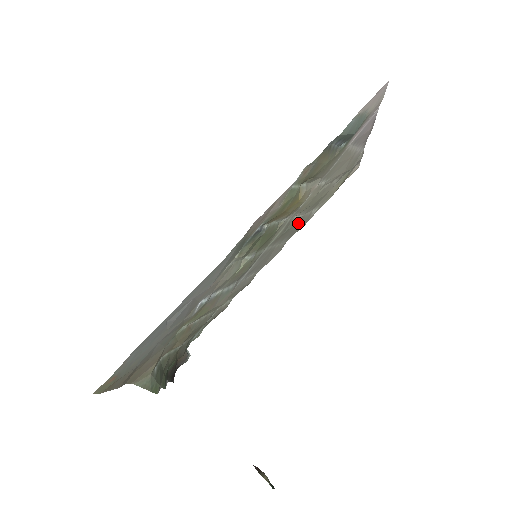
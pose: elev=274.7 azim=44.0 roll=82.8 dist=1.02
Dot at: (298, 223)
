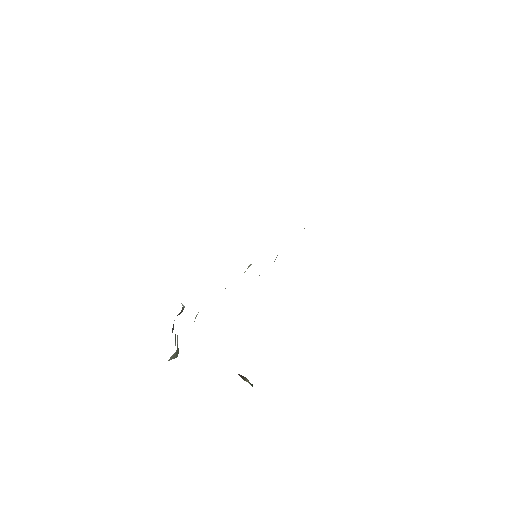
Dot at: occluded
